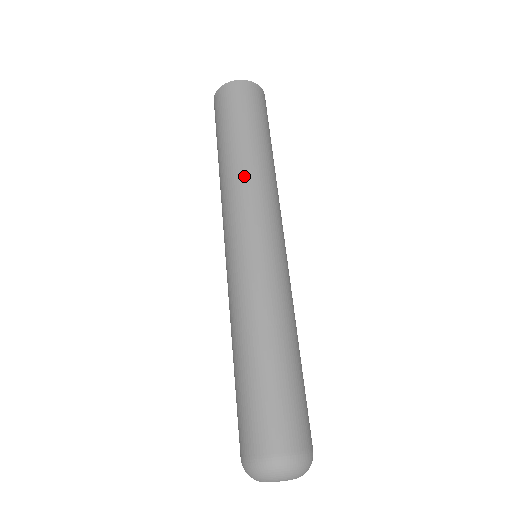
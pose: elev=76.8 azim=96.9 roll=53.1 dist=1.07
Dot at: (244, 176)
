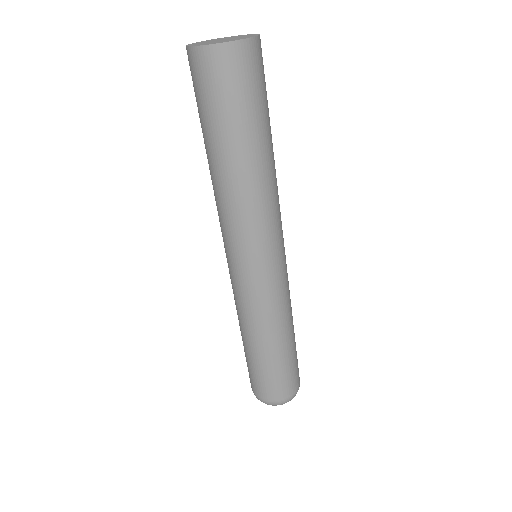
Dot at: (241, 201)
